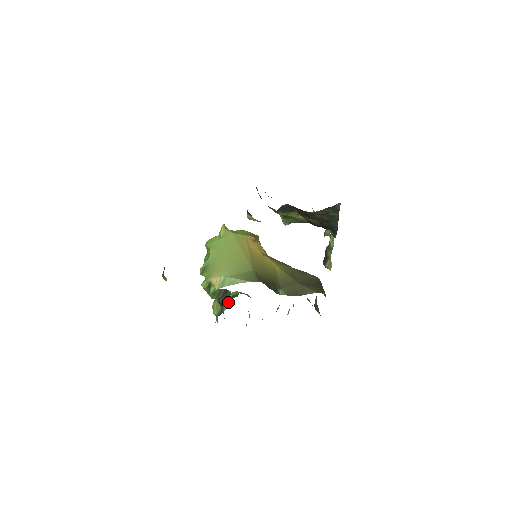
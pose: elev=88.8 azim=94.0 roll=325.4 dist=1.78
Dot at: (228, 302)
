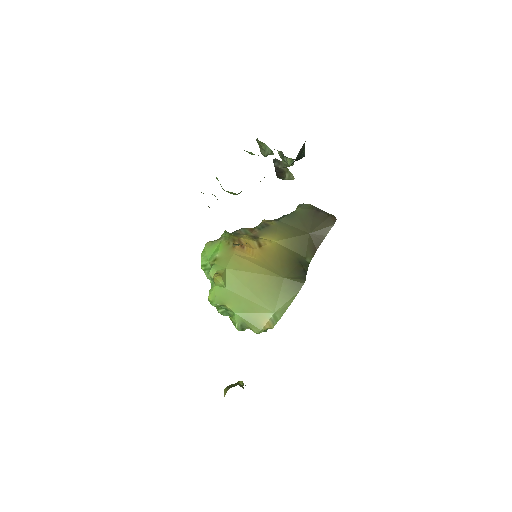
Dot at: occluded
